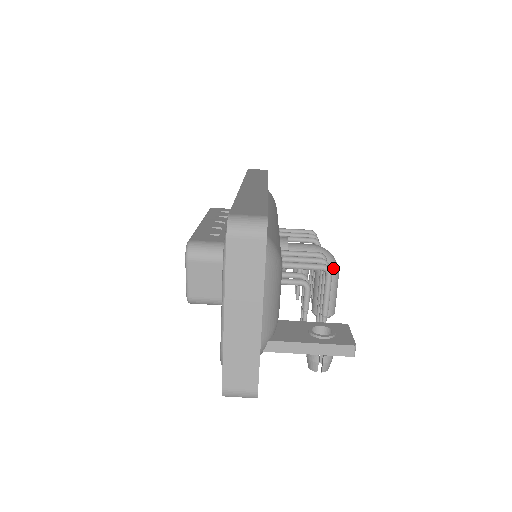
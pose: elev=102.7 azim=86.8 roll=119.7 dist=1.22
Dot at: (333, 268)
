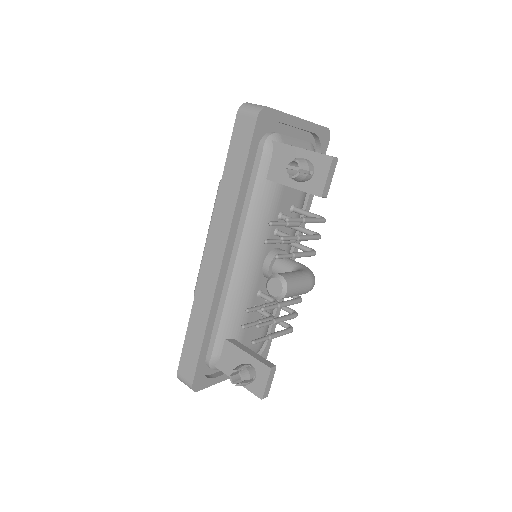
Dot at: (312, 274)
